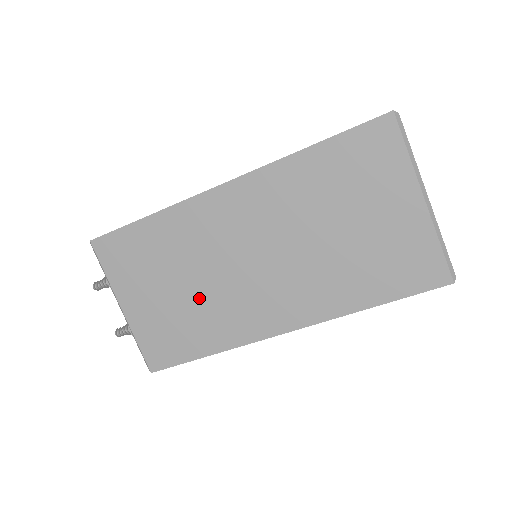
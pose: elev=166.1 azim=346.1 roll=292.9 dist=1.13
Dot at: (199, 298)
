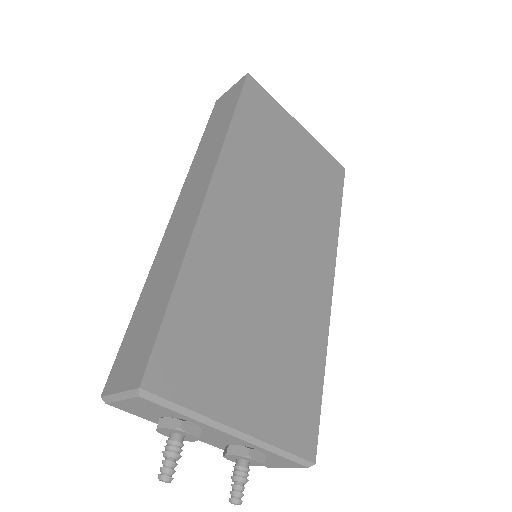
Dot at: (278, 322)
